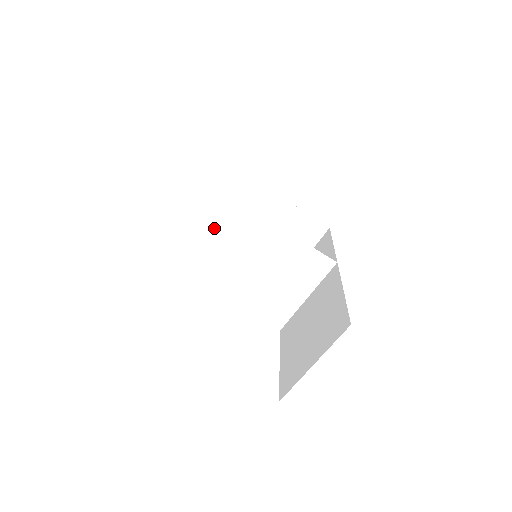
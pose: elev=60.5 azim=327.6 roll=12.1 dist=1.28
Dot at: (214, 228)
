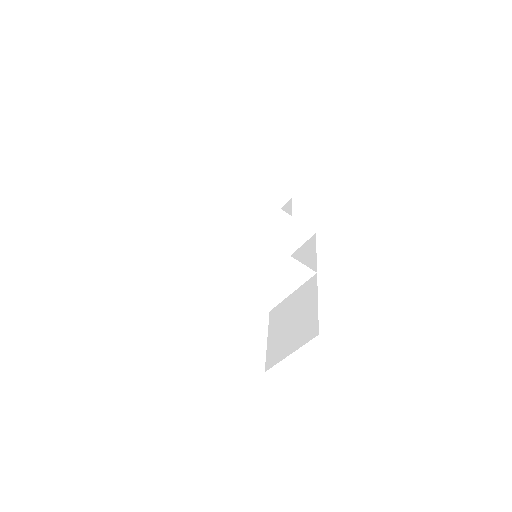
Dot at: (226, 243)
